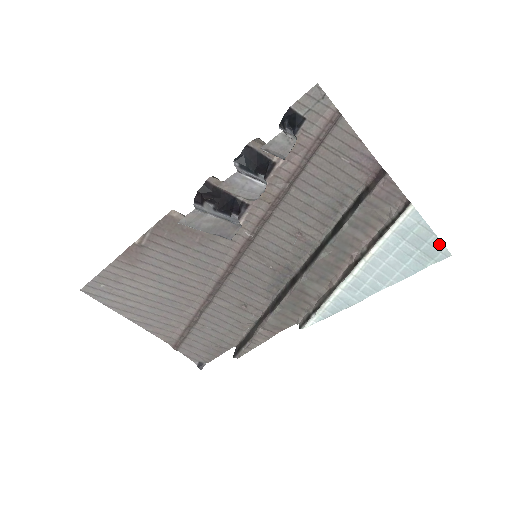
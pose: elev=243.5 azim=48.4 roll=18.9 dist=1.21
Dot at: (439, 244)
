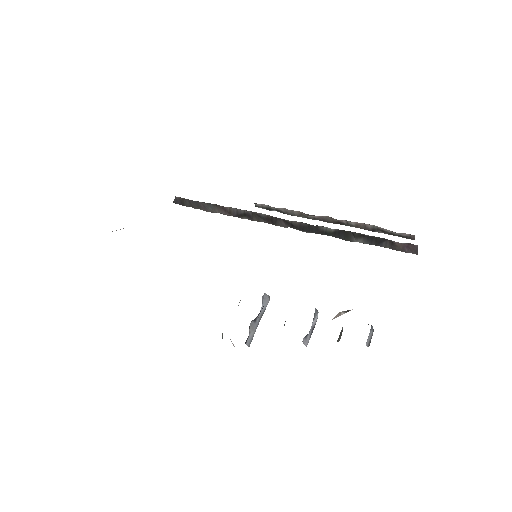
Dot at: occluded
